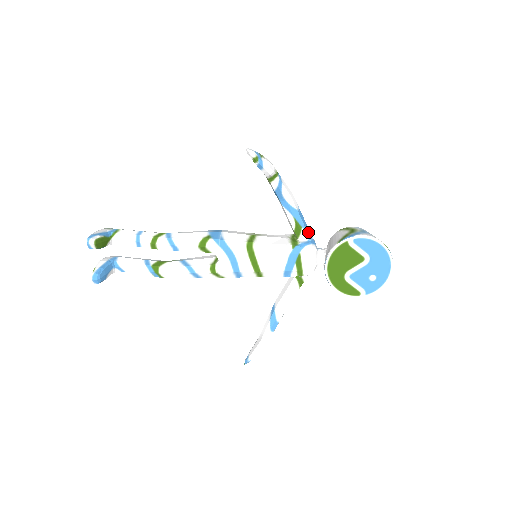
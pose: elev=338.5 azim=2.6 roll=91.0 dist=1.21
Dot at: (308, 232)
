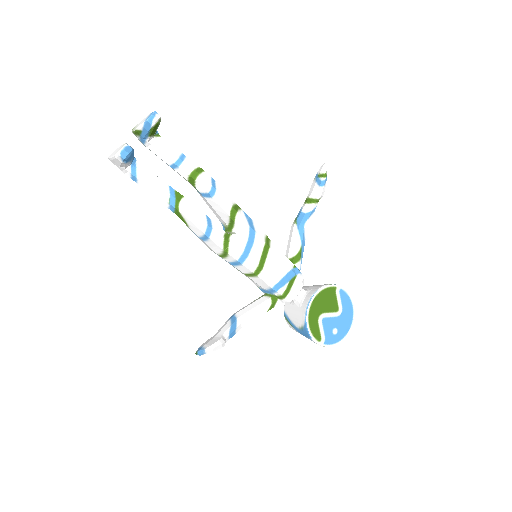
Dot at: (300, 266)
